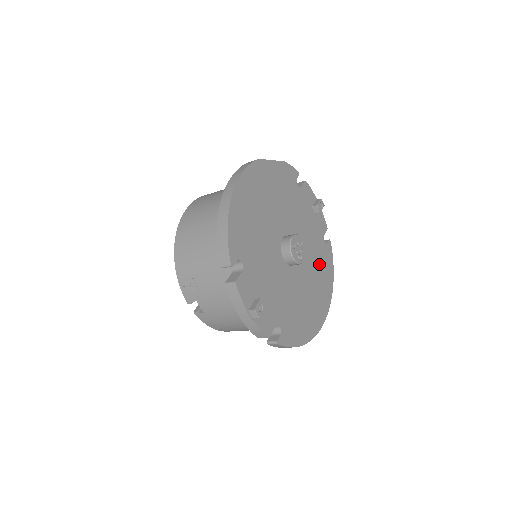
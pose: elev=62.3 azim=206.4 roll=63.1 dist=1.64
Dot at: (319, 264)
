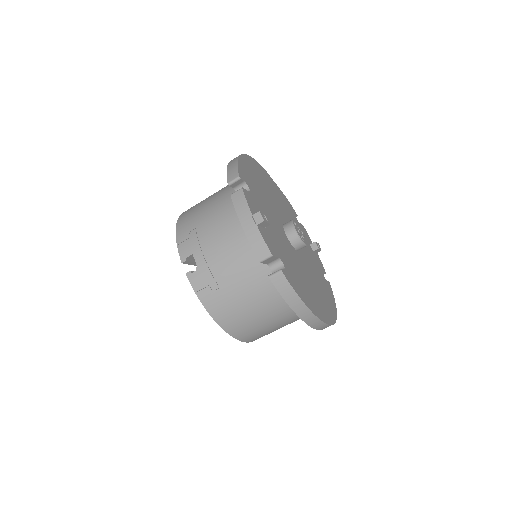
Dot at: (320, 282)
